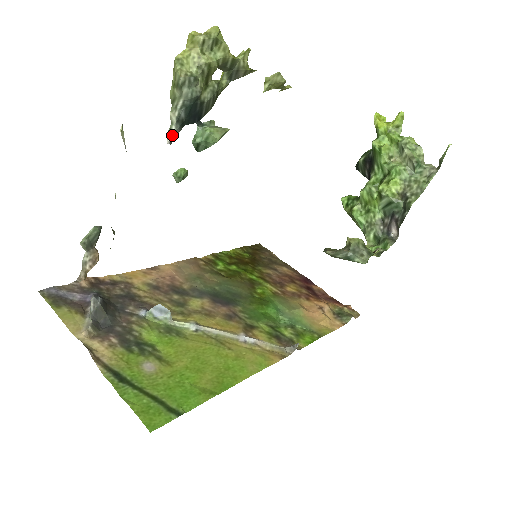
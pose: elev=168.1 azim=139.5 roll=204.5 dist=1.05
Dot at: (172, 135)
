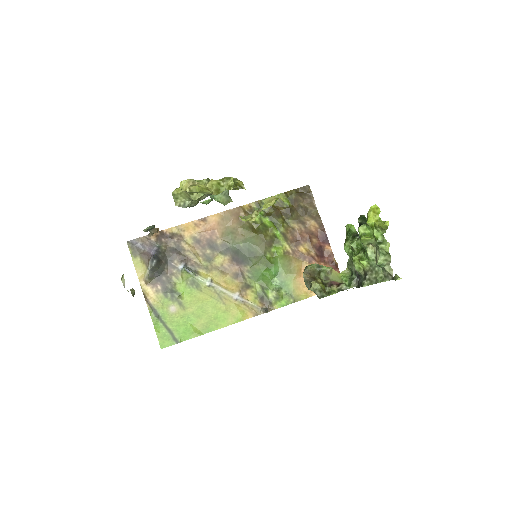
Dot at: occluded
